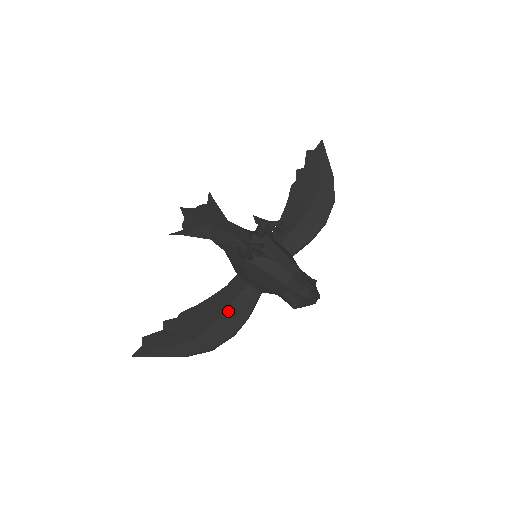
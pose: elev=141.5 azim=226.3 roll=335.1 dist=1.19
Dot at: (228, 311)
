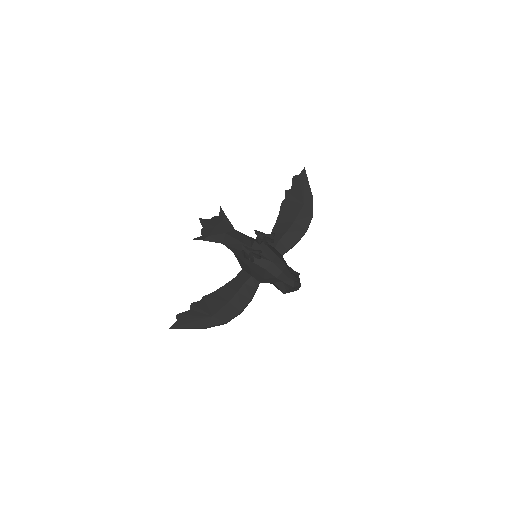
Dot at: (236, 296)
